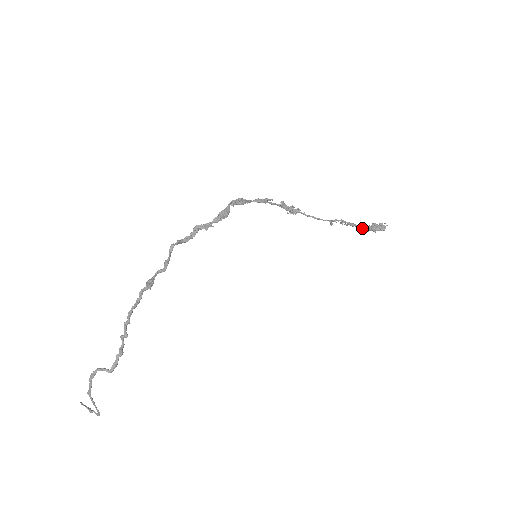
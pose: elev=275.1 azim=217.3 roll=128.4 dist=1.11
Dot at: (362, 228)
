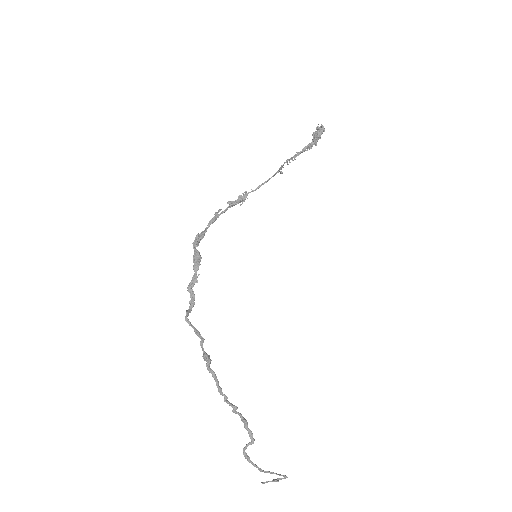
Dot at: (308, 147)
